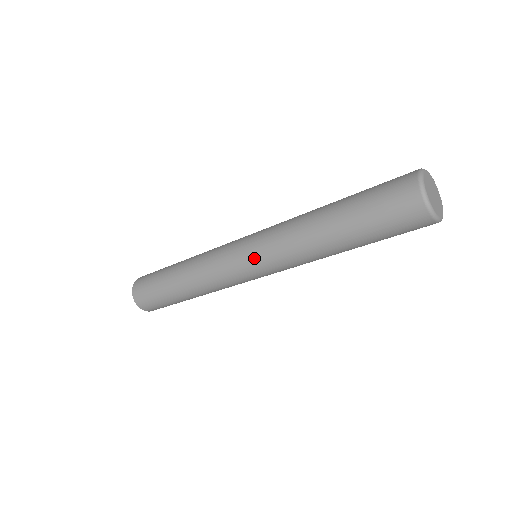
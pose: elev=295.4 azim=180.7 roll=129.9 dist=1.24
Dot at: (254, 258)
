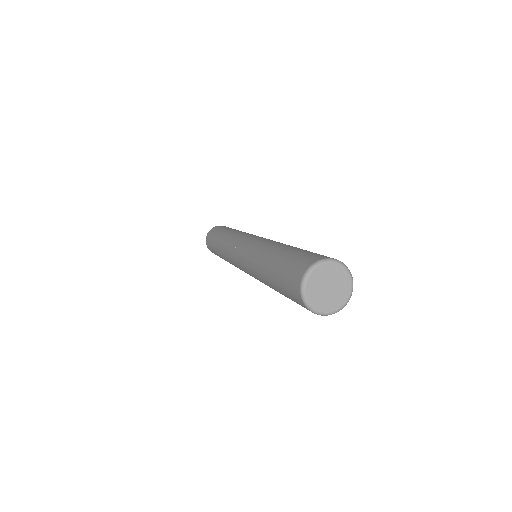
Dot at: (242, 267)
